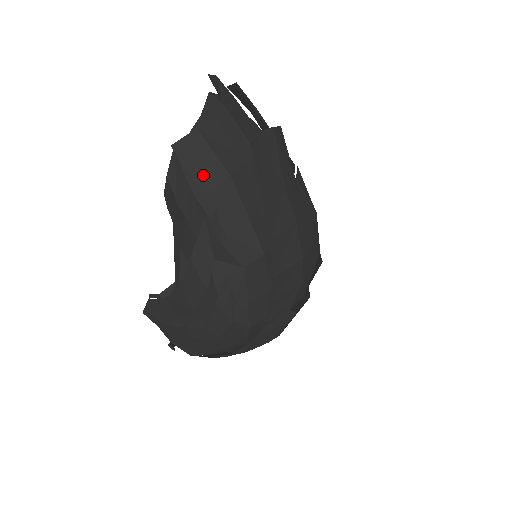
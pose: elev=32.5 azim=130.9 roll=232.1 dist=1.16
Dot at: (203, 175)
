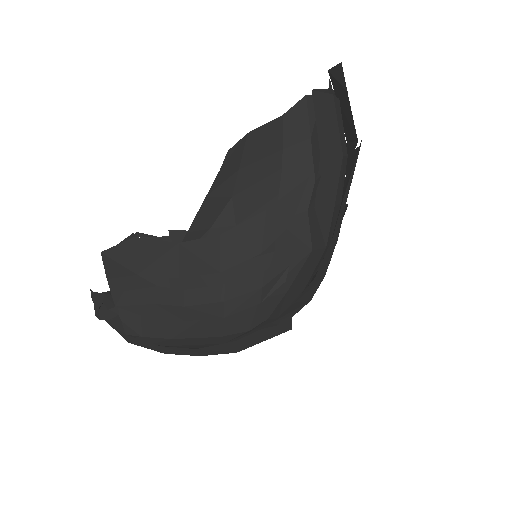
Dot at: (325, 137)
